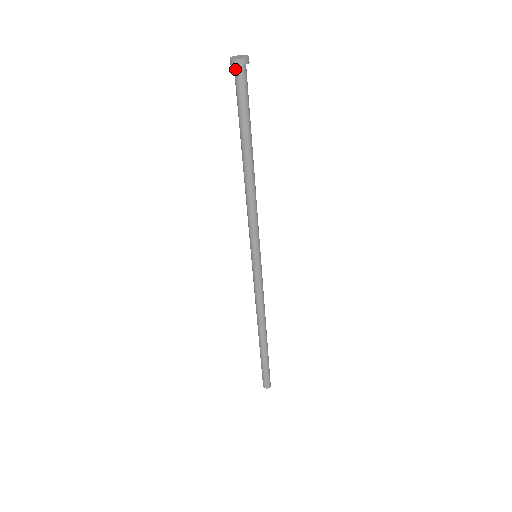
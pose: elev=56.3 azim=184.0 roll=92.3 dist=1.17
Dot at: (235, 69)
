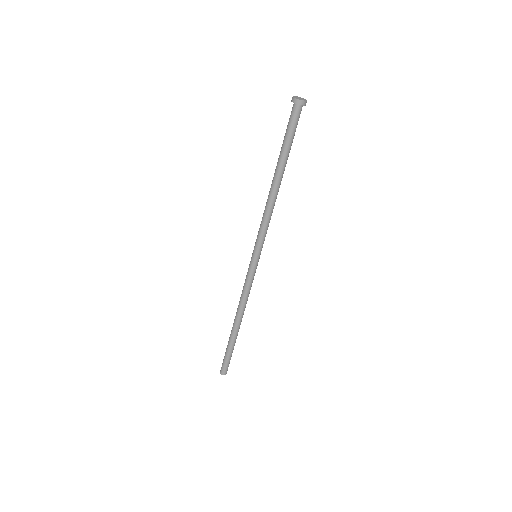
Dot at: (297, 107)
